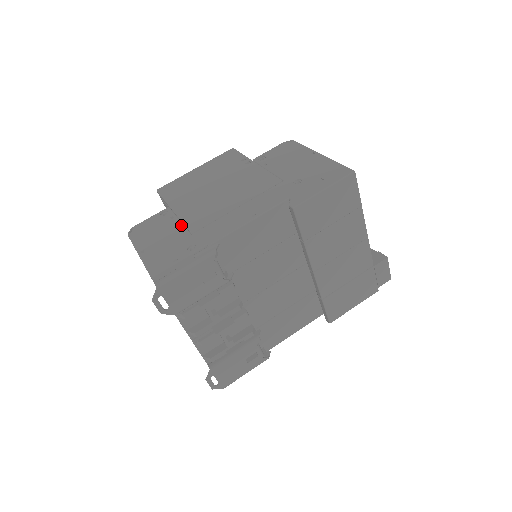
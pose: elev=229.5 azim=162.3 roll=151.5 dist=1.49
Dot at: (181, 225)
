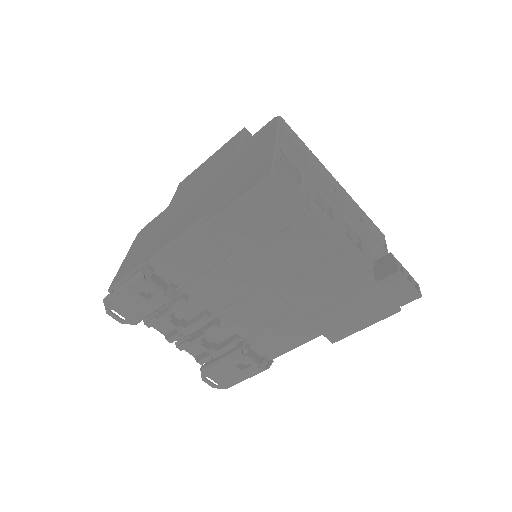
Dot at: (154, 233)
